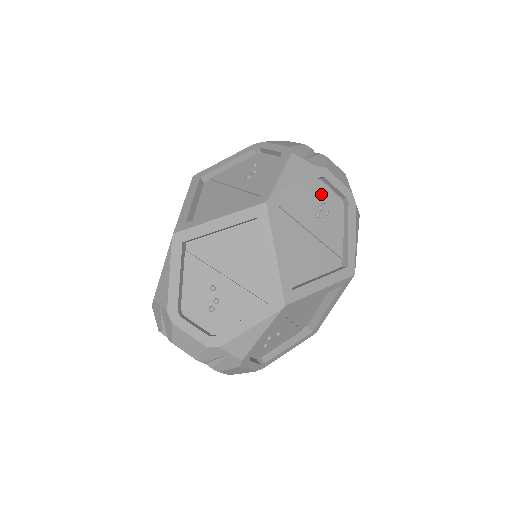
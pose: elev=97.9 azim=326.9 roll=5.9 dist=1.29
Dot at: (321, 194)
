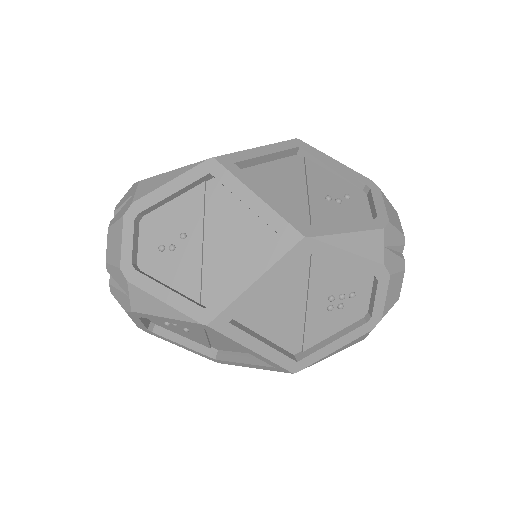
Dot at: (358, 288)
